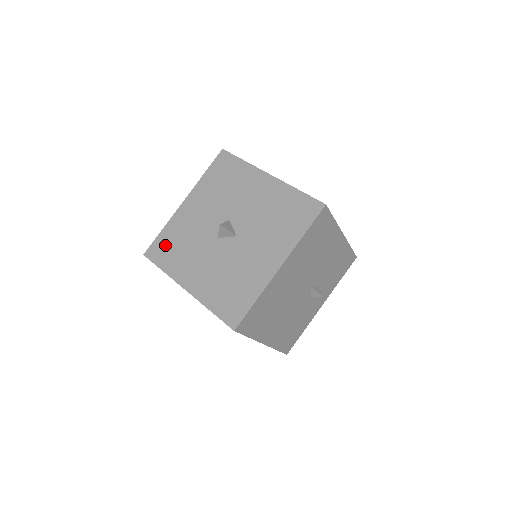
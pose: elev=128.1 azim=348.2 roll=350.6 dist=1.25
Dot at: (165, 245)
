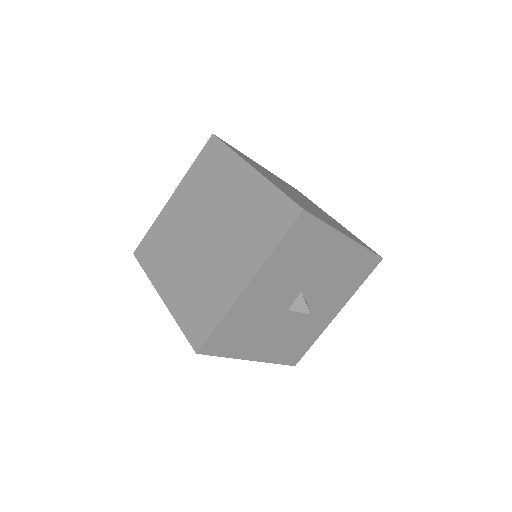
Dot at: (226, 336)
